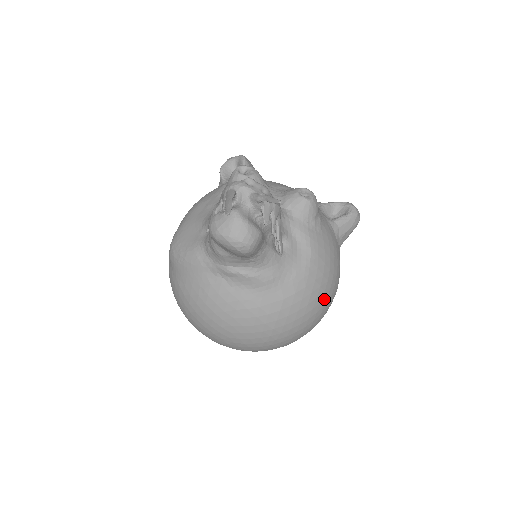
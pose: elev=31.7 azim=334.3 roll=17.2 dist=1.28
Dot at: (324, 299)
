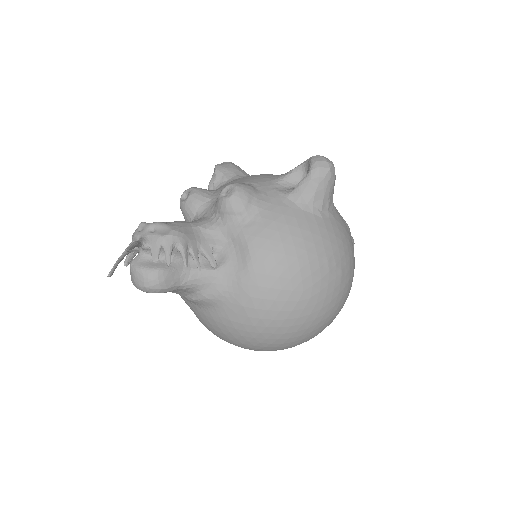
Dot at: (298, 285)
